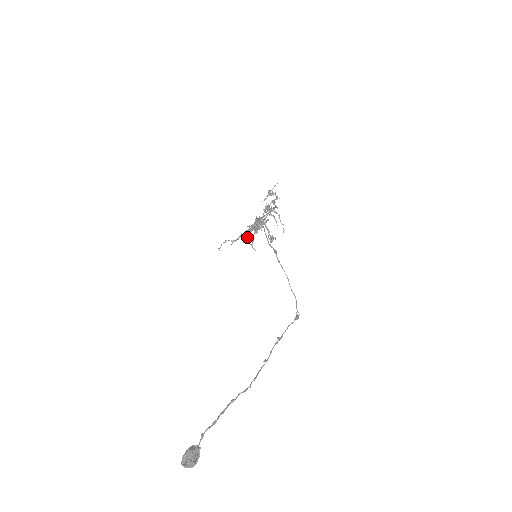
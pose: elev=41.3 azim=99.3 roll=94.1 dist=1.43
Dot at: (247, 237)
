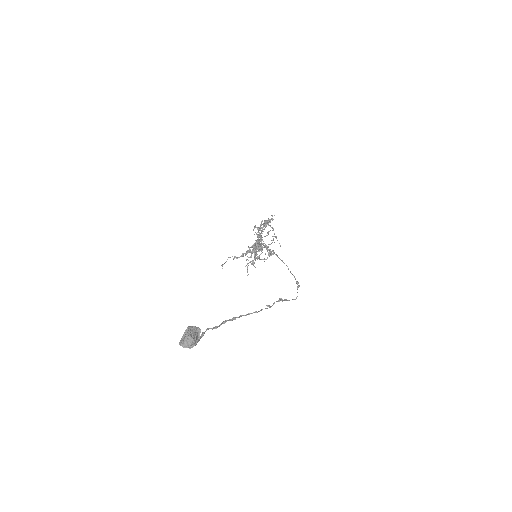
Dot at: (248, 260)
